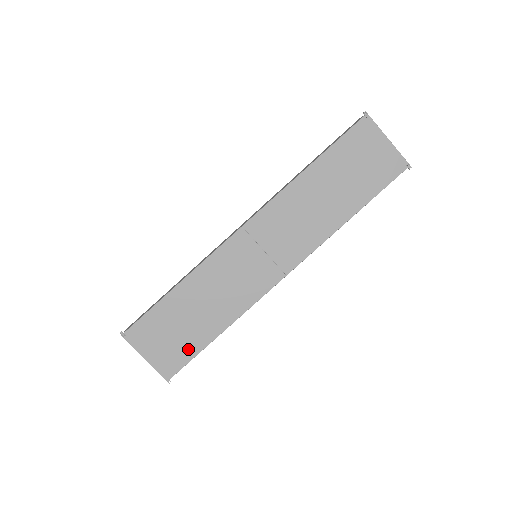
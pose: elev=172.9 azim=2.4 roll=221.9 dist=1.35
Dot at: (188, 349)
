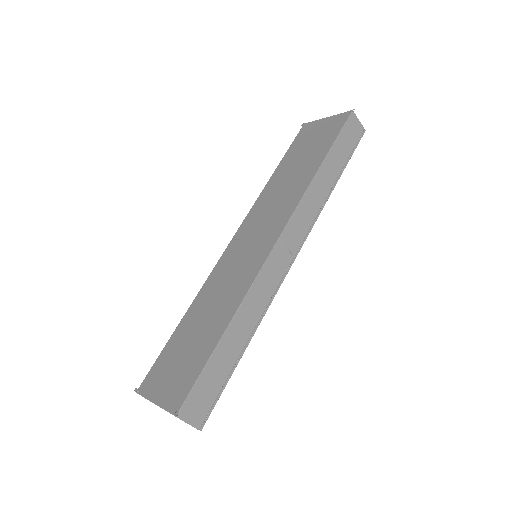
Dot at: (196, 365)
